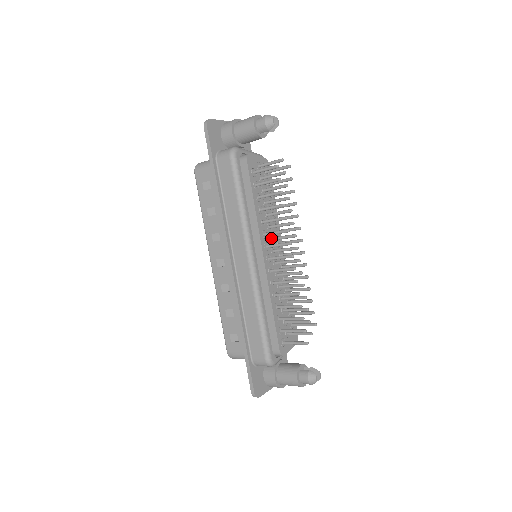
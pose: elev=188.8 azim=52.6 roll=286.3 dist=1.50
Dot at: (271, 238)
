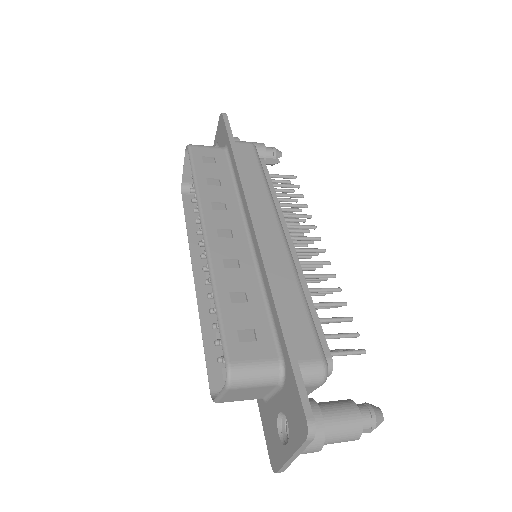
Dot at: occluded
